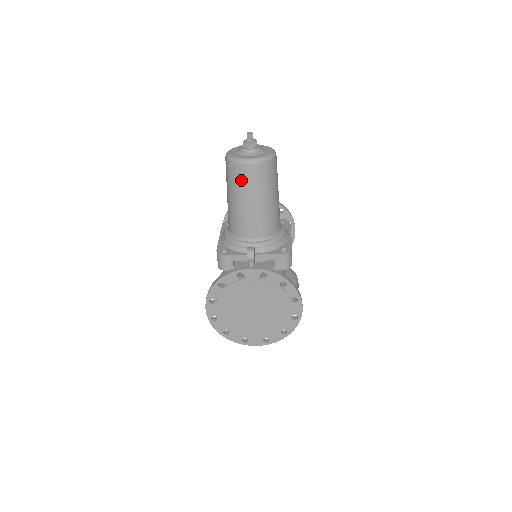
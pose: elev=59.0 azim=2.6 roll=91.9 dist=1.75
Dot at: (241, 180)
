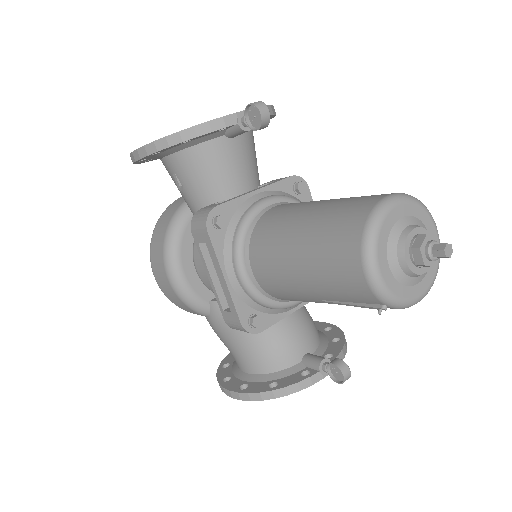
Dot at: occluded
